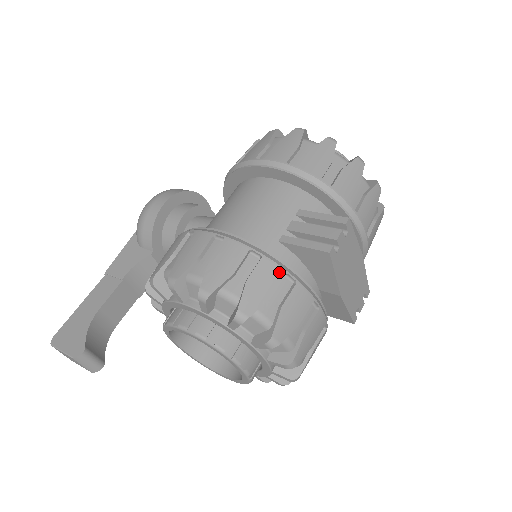
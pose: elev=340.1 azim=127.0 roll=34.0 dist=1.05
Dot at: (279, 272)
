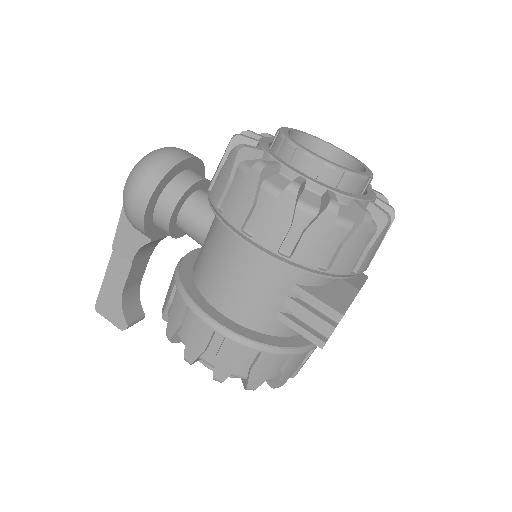
Dot at: (278, 358)
